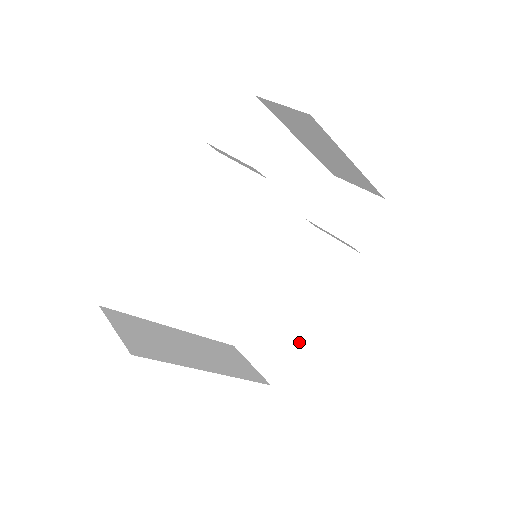
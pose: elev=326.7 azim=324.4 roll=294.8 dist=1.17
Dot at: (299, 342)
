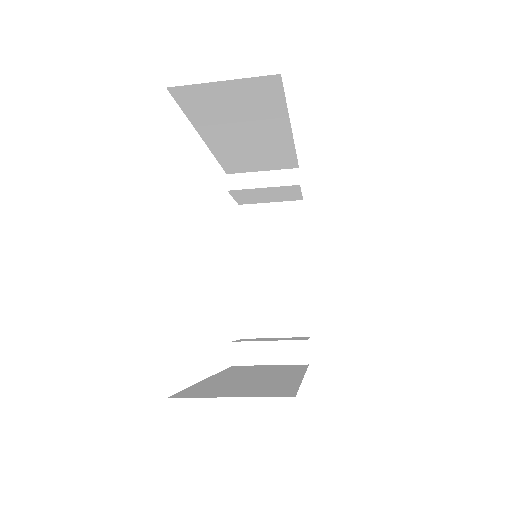
Dot at: (299, 382)
